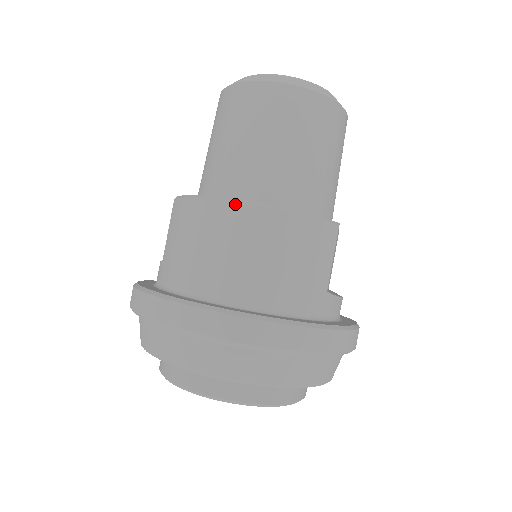
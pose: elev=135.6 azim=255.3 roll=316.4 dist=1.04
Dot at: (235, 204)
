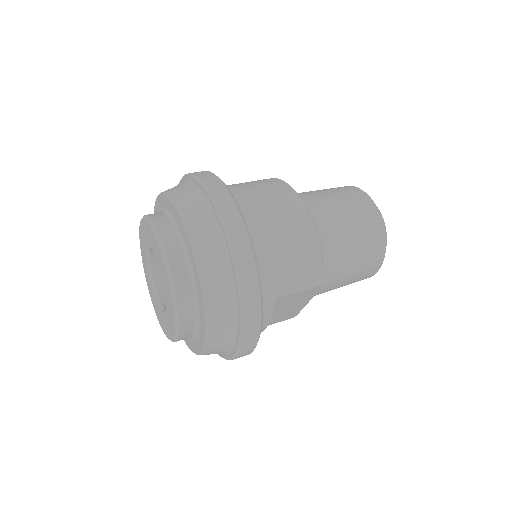
Dot at: (303, 204)
